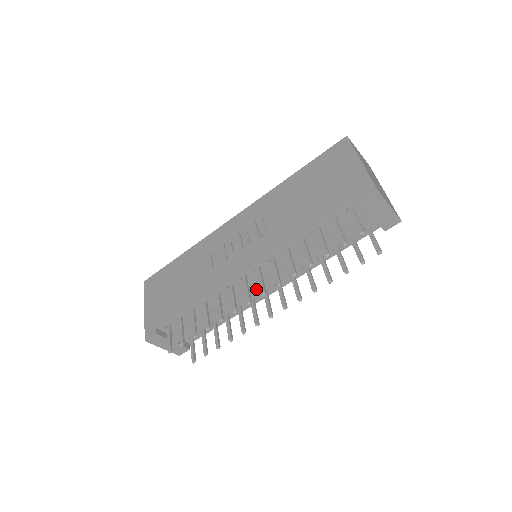
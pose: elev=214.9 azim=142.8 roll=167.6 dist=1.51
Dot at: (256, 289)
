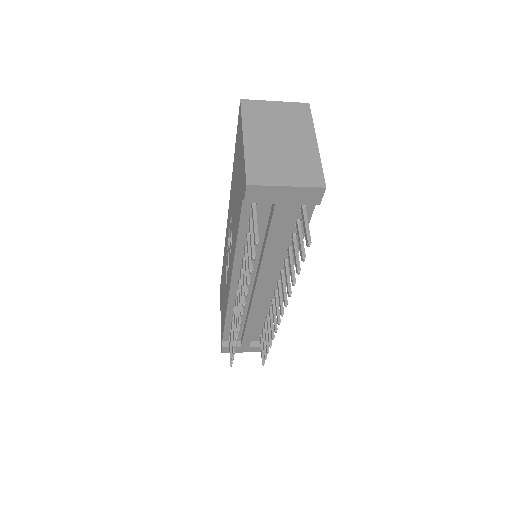
Dot at: (257, 298)
